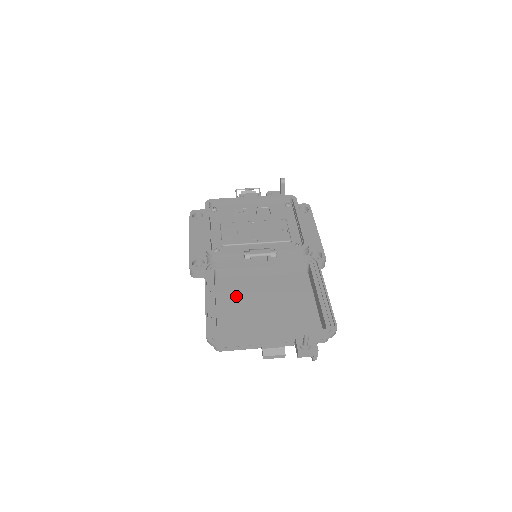
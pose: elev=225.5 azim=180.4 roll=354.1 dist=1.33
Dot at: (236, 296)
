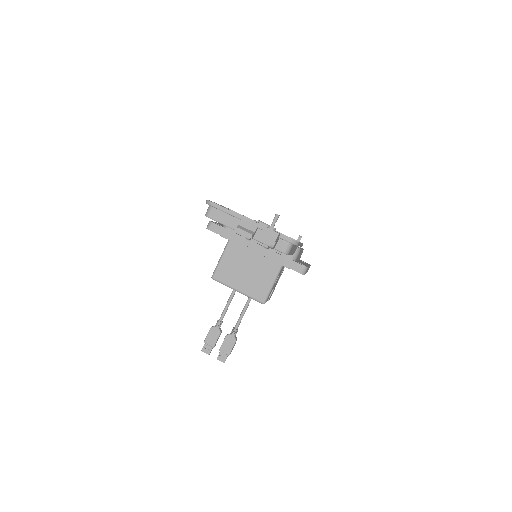
Dot at: occluded
